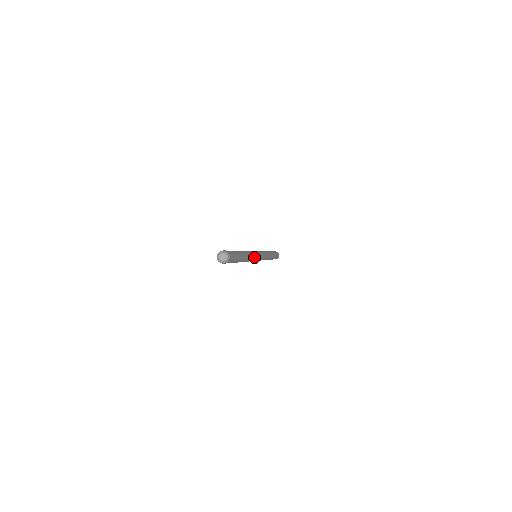
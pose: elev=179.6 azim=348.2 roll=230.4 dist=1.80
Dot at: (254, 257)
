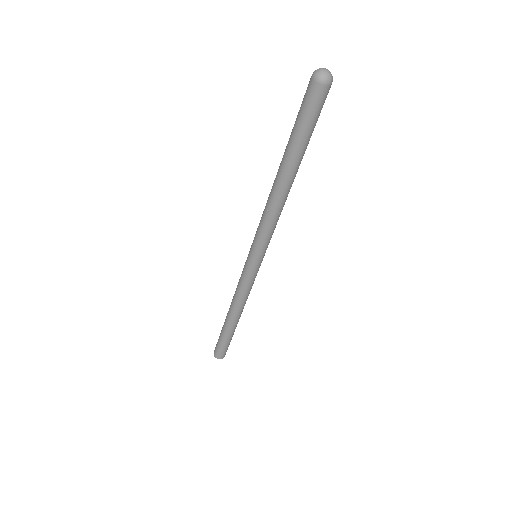
Dot at: (276, 224)
